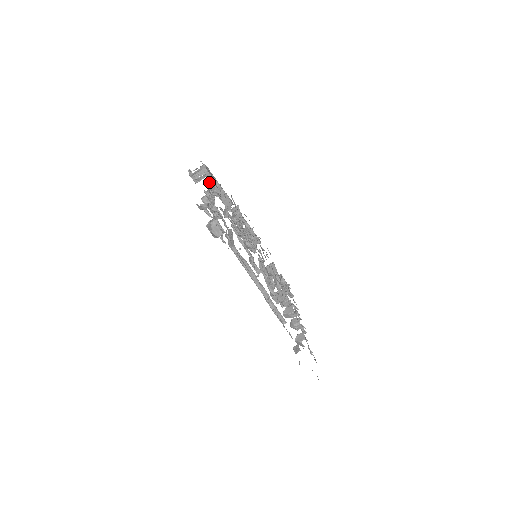
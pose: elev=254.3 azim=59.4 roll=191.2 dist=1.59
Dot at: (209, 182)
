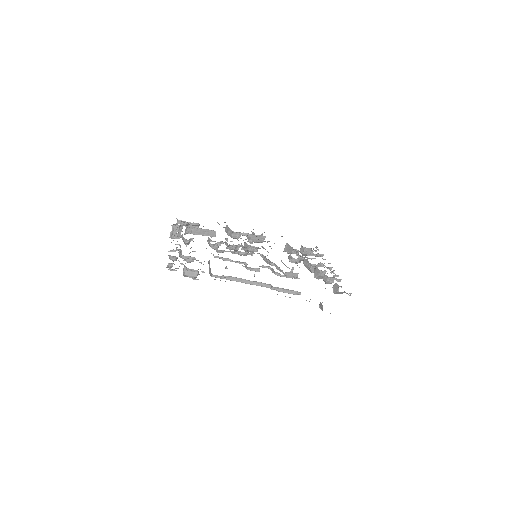
Dot at: (186, 232)
